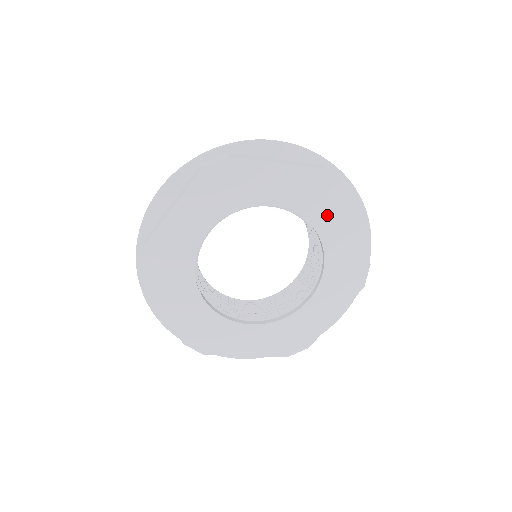
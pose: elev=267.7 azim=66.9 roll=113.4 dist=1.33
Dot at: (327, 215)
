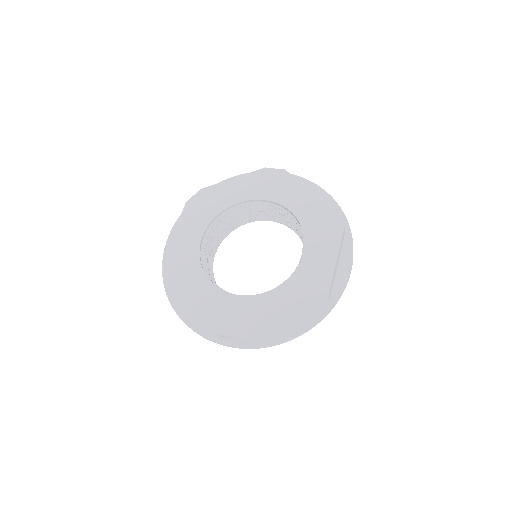
Dot at: (282, 191)
